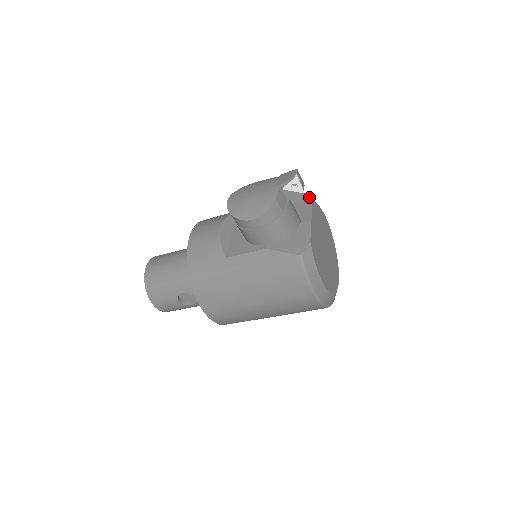
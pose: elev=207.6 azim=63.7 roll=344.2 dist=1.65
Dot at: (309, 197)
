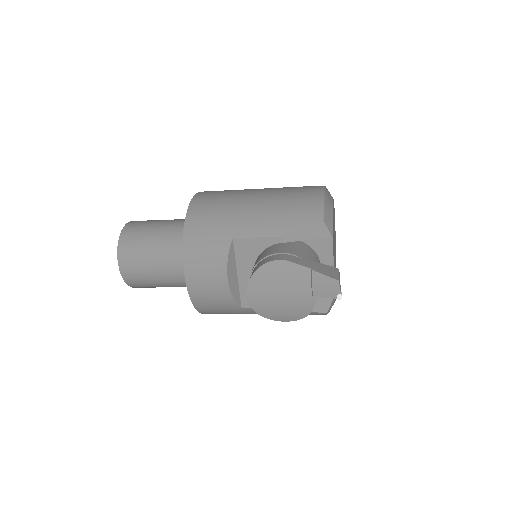
Dot at: (327, 227)
